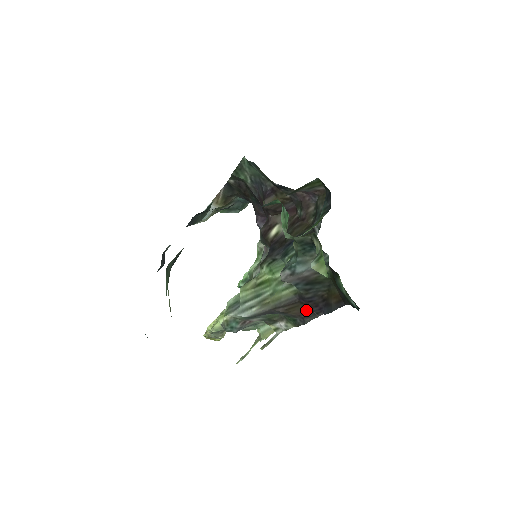
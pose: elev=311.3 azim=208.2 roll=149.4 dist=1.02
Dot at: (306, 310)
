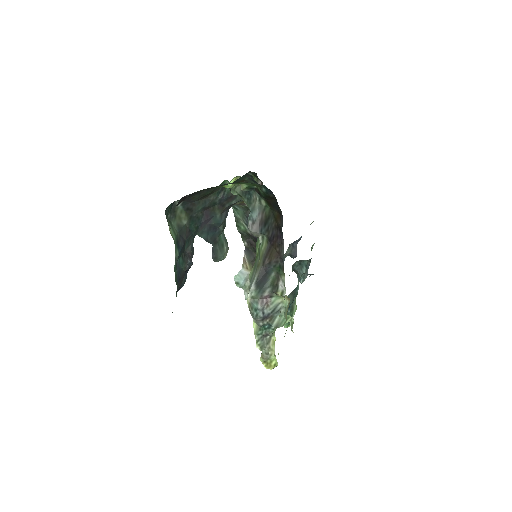
Dot at: (277, 248)
